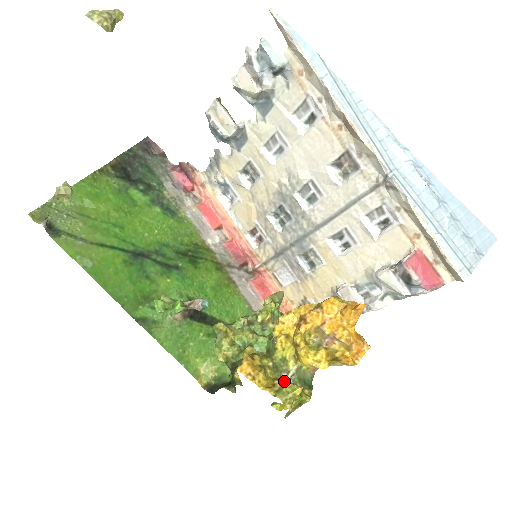
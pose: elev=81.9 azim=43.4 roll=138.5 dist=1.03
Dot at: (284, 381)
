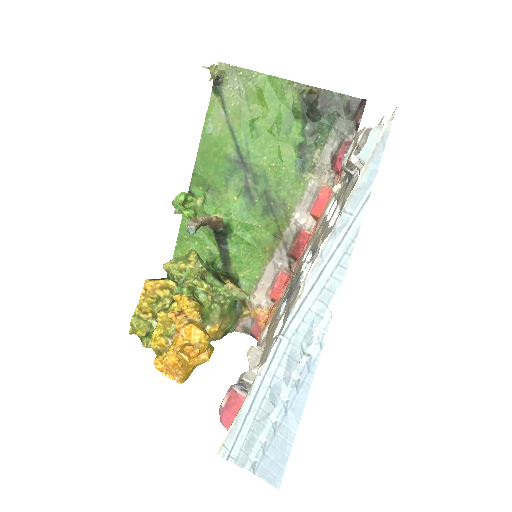
Dot at: (153, 321)
